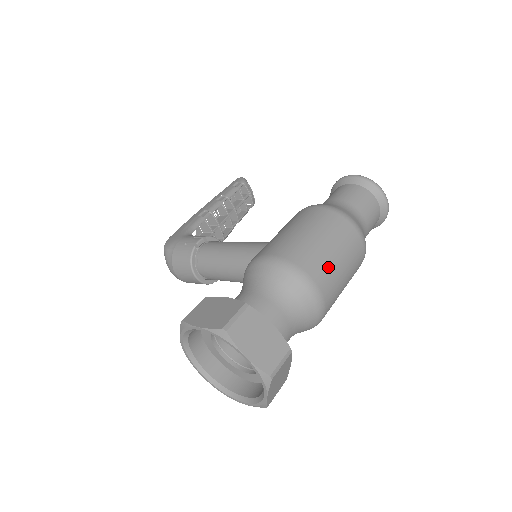
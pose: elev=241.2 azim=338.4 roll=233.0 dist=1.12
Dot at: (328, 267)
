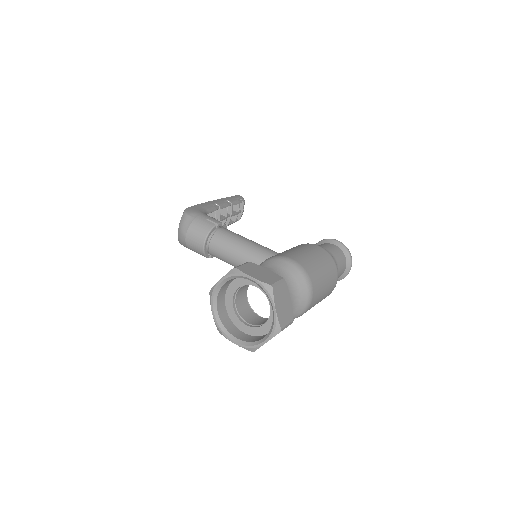
Dot at: (320, 286)
